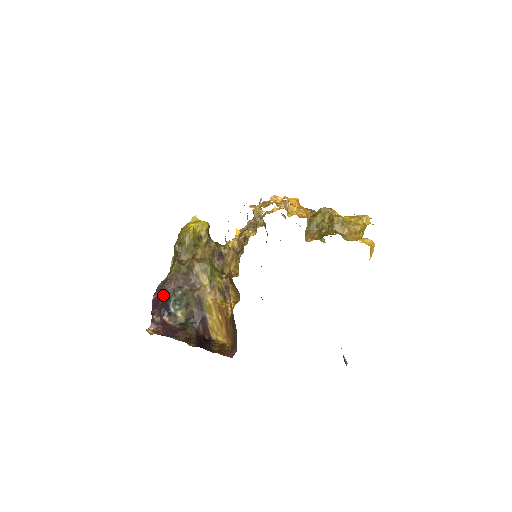
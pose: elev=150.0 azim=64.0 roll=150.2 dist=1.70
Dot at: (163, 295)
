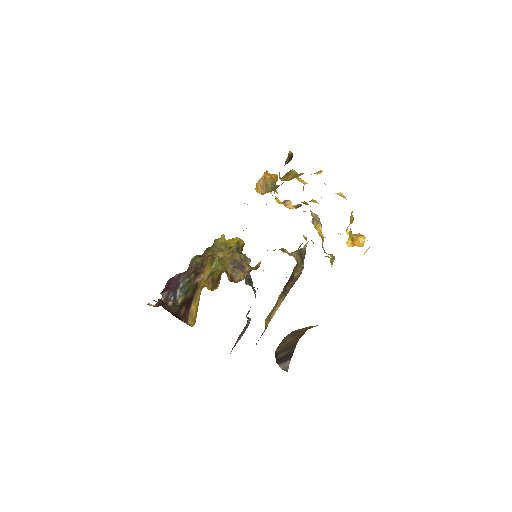
Dot at: (176, 280)
